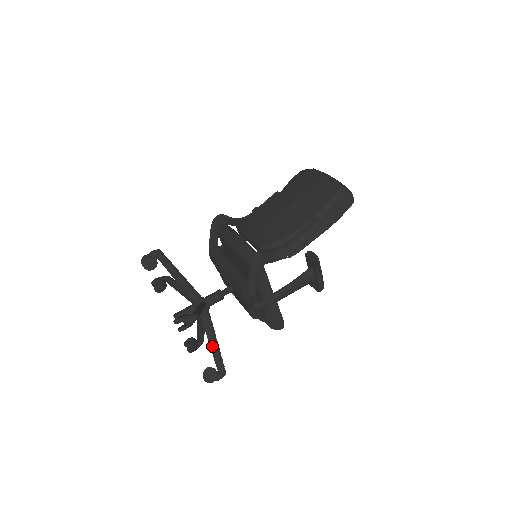
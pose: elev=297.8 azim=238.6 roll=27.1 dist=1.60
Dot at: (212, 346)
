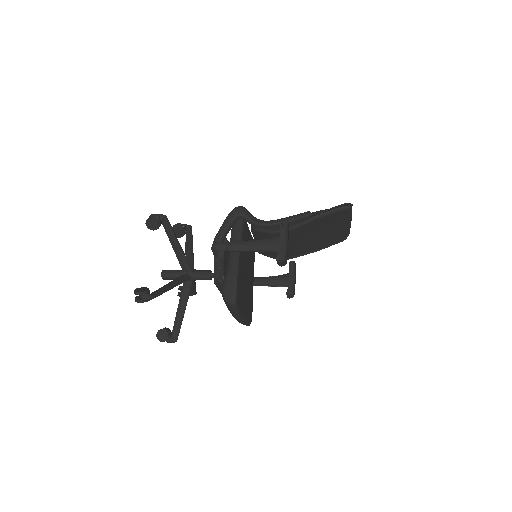
Dot at: (166, 285)
